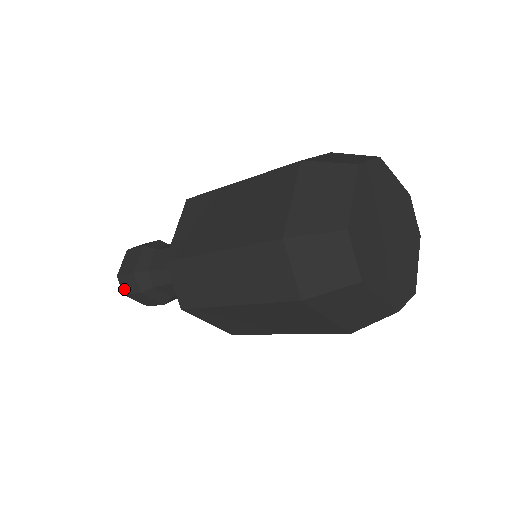
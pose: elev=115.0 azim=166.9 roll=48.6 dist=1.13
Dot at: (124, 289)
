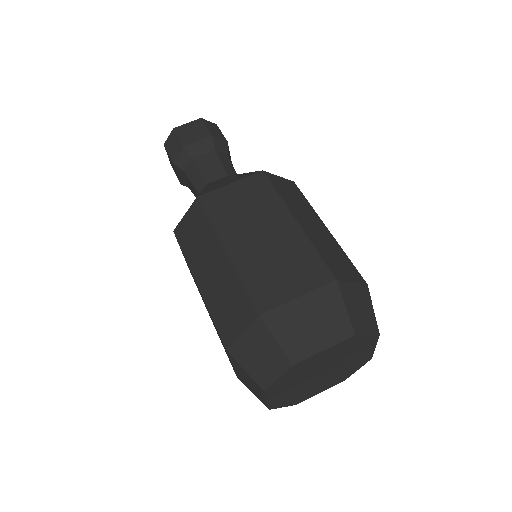
Dot at: (168, 142)
